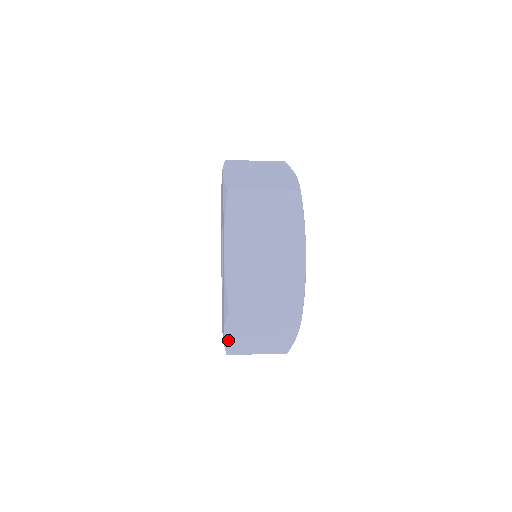
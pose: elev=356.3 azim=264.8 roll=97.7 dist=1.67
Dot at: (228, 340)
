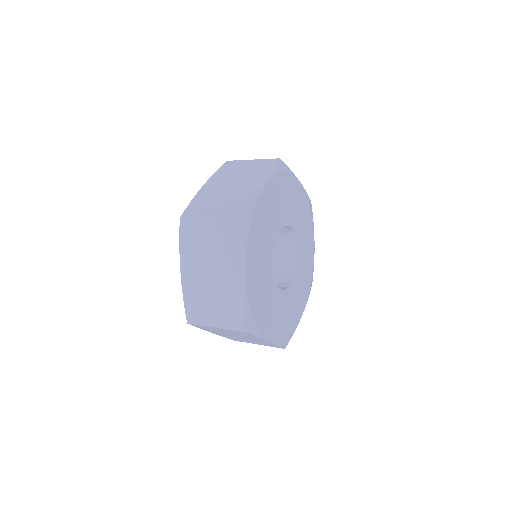
Dot at: (185, 286)
